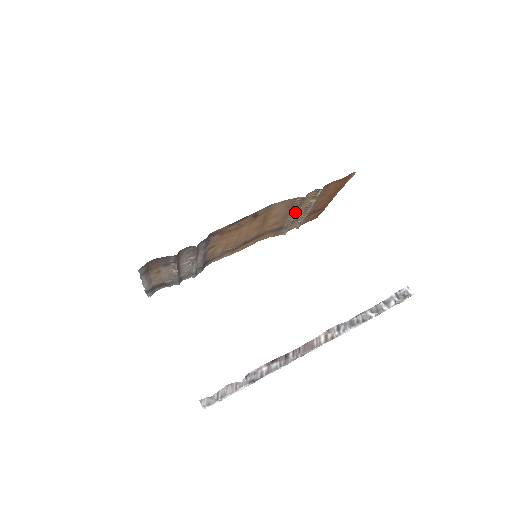
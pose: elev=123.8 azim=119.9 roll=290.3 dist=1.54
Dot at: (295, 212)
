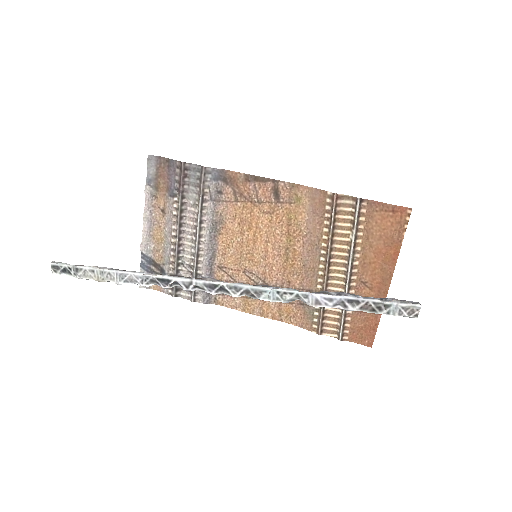
Dot at: (327, 245)
